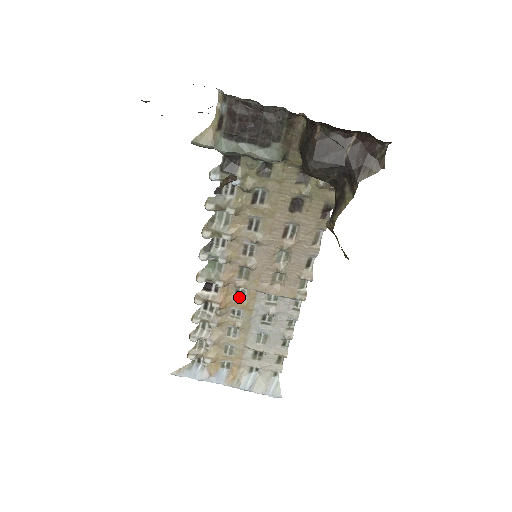
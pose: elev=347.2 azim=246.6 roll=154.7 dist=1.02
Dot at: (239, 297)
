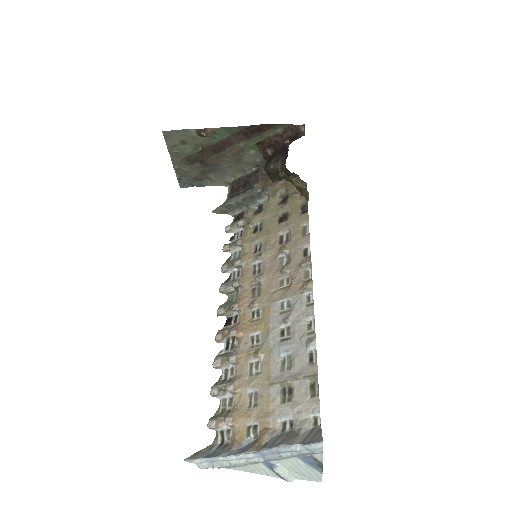
Dot at: (256, 319)
